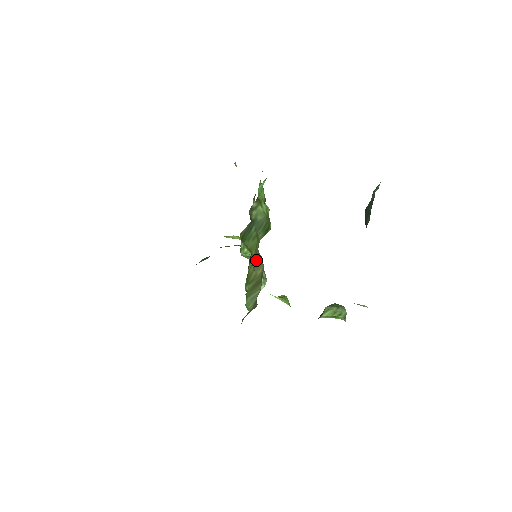
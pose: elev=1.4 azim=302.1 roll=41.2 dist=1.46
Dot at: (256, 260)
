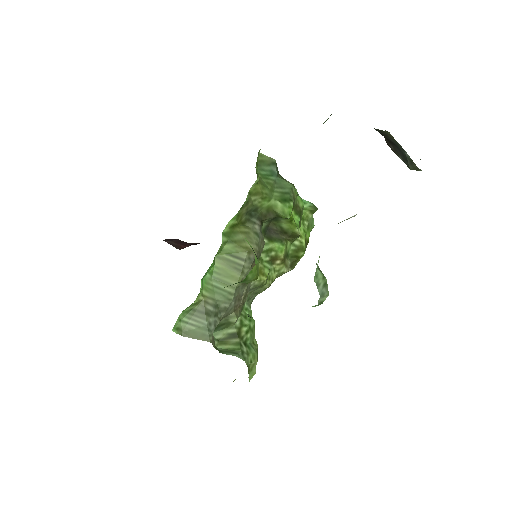
Dot at: (254, 232)
